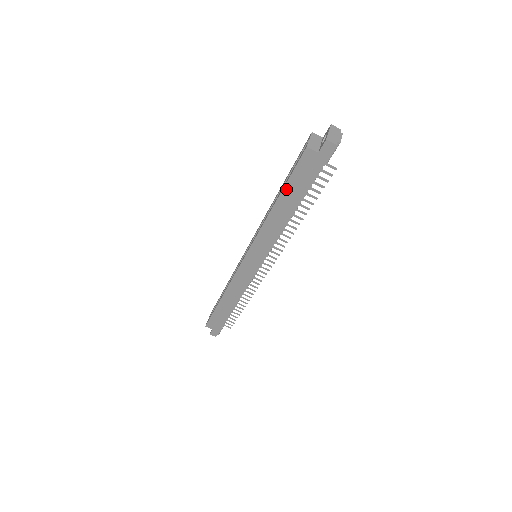
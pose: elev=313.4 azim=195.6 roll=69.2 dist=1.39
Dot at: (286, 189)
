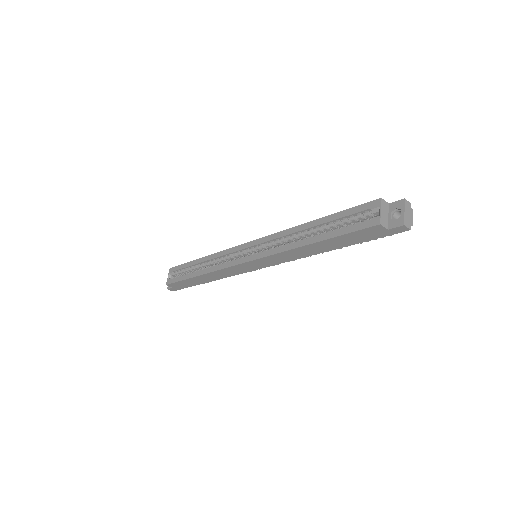
Dot at: (333, 239)
